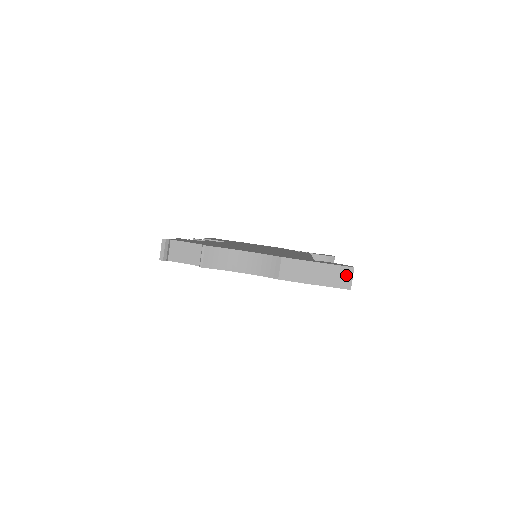
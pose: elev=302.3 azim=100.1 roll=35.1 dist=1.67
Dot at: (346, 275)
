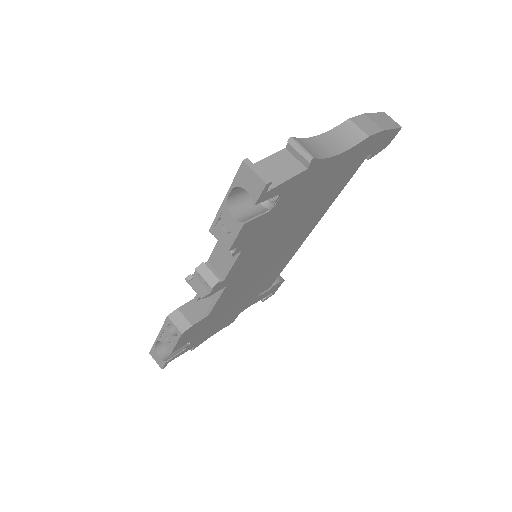
Dot at: (388, 118)
